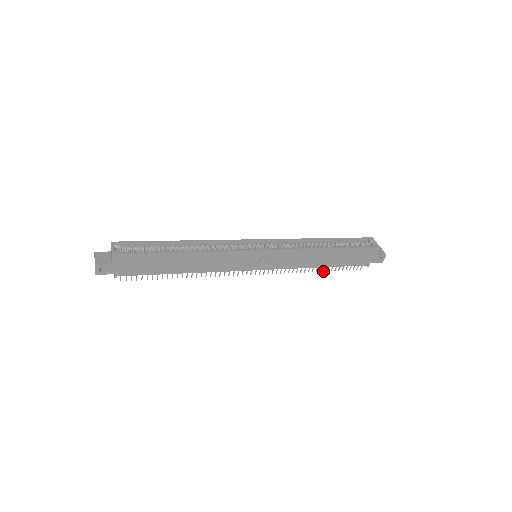
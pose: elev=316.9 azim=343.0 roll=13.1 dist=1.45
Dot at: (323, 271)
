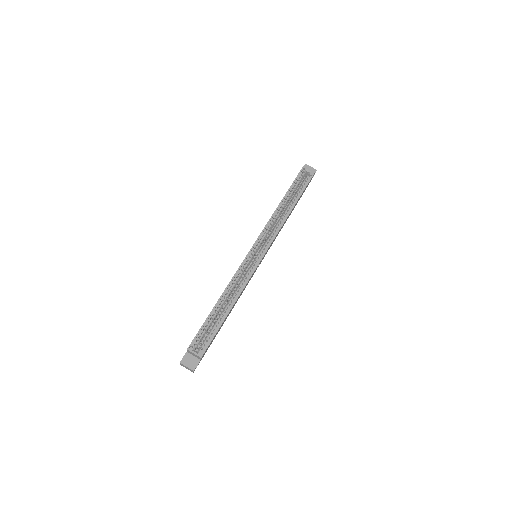
Dot at: occluded
